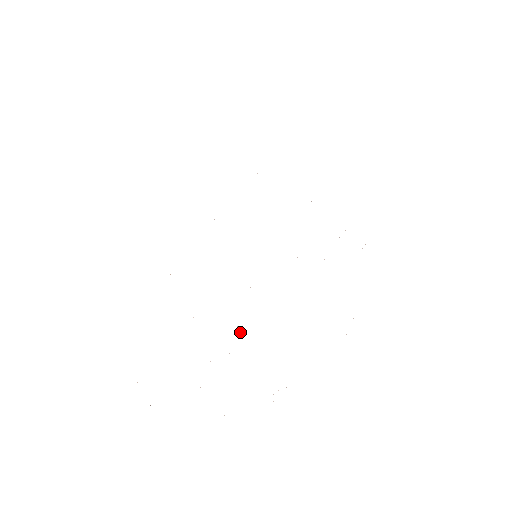
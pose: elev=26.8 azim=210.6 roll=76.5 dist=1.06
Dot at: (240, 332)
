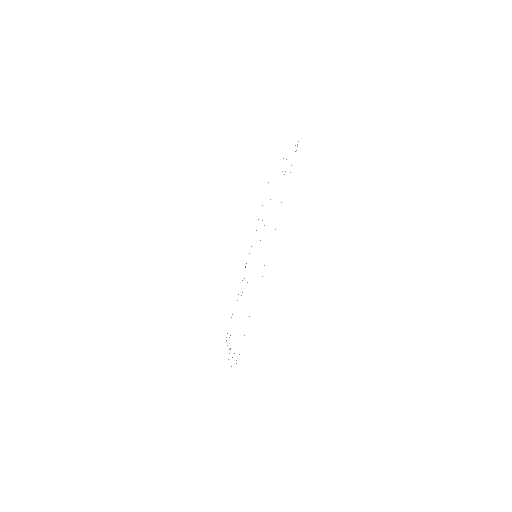
Dot at: occluded
